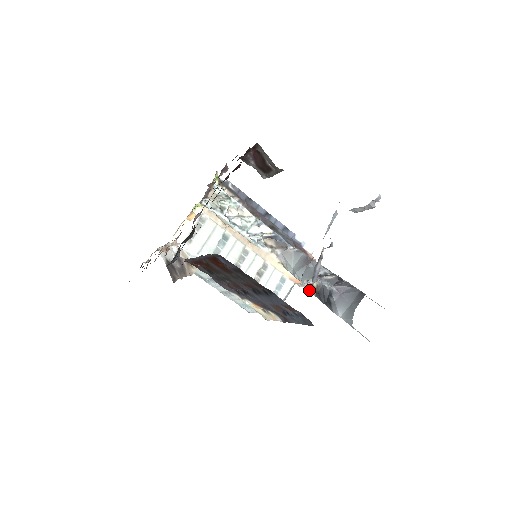
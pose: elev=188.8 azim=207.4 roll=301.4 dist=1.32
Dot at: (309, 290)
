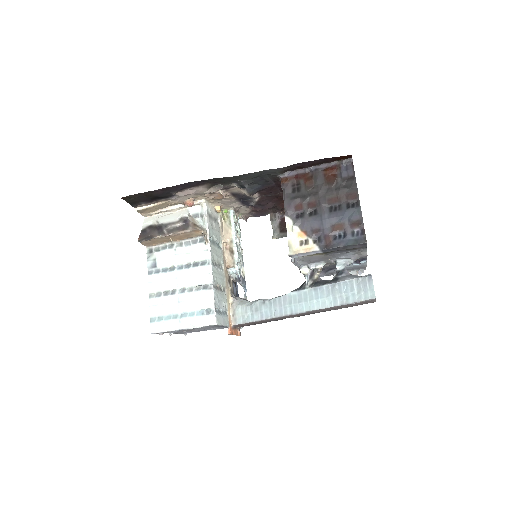
Dot at: (294, 290)
